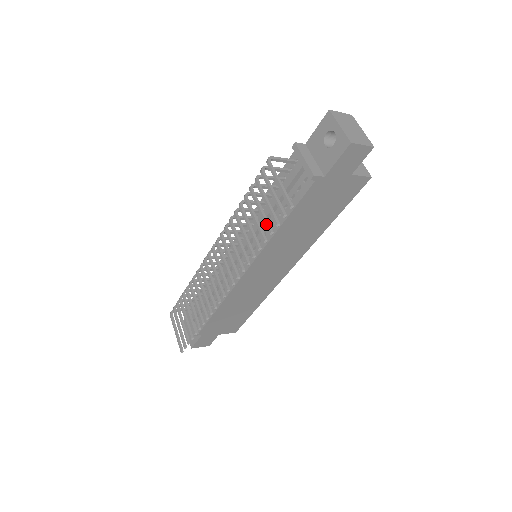
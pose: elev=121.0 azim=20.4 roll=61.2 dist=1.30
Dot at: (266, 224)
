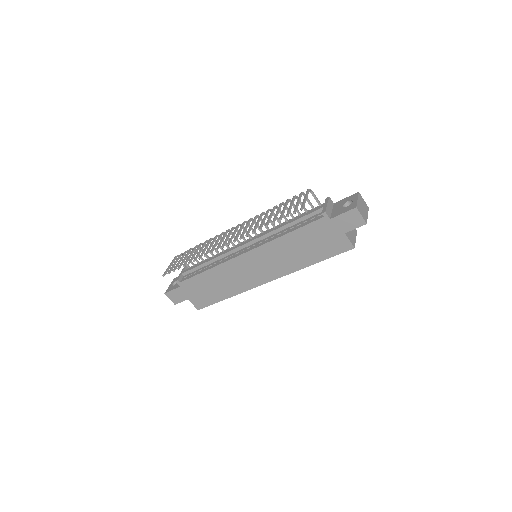
Dot at: (281, 215)
